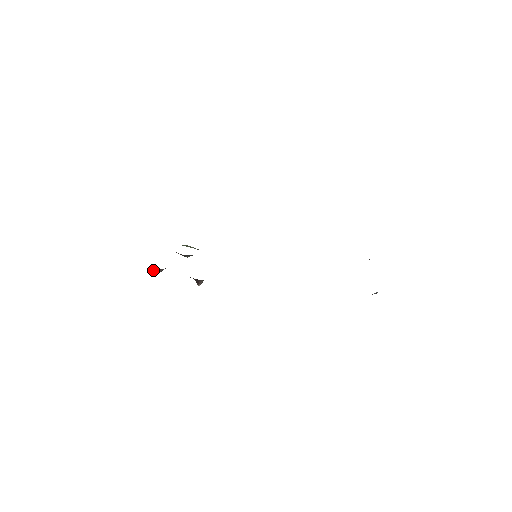
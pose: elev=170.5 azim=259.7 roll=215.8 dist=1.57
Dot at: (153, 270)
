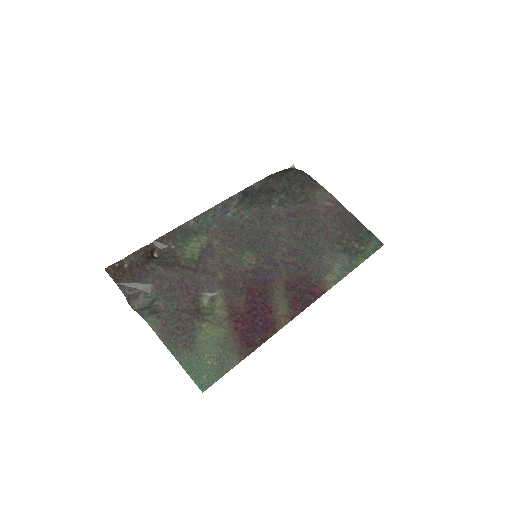
Dot at: (126, 299)
